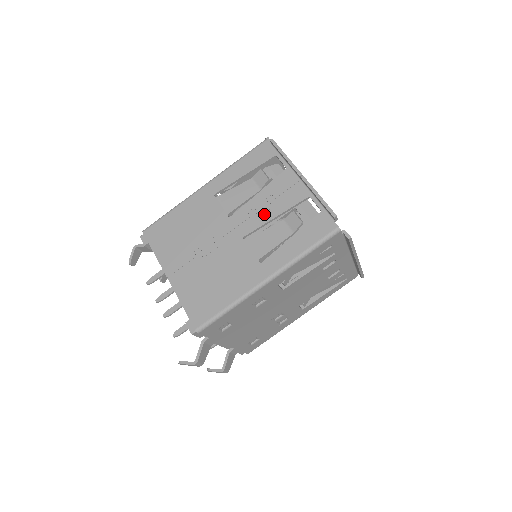
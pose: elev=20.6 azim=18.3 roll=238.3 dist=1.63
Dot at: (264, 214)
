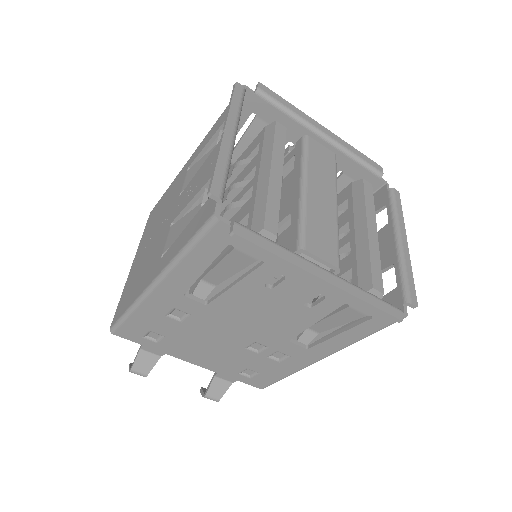
Dot at: (192, 192)
